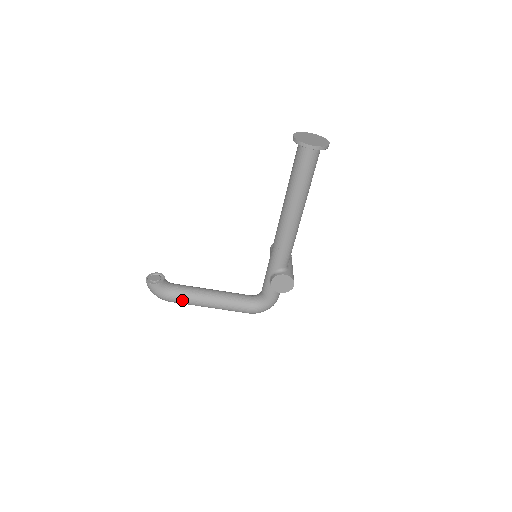
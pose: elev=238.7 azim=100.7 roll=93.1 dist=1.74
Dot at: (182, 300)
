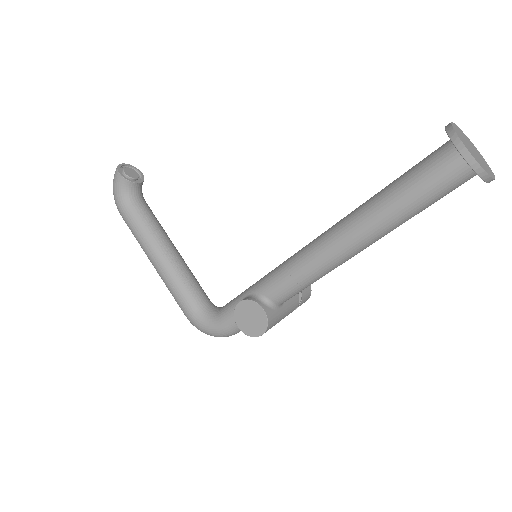
Dot at: (133, 225)
